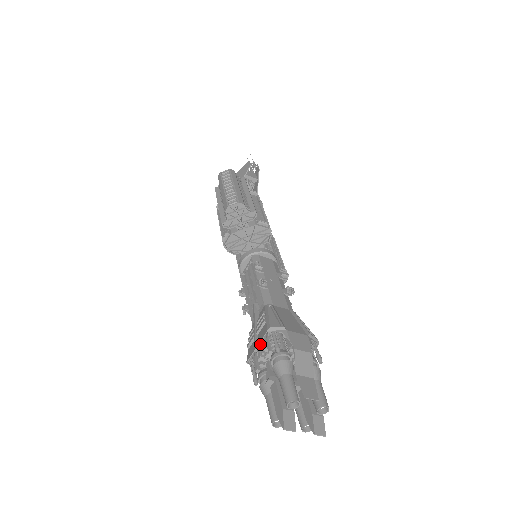
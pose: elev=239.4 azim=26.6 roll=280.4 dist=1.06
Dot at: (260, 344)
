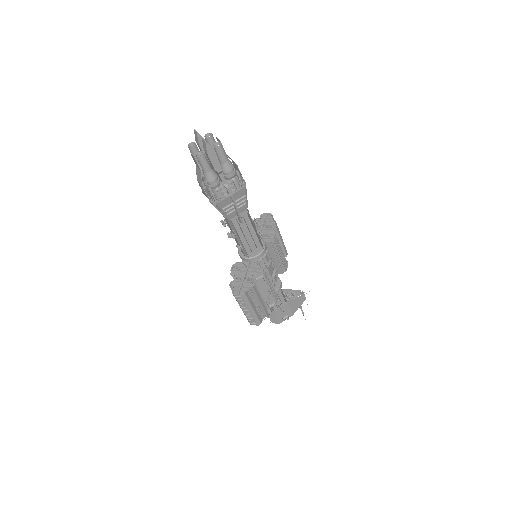
Dot at: occluded
